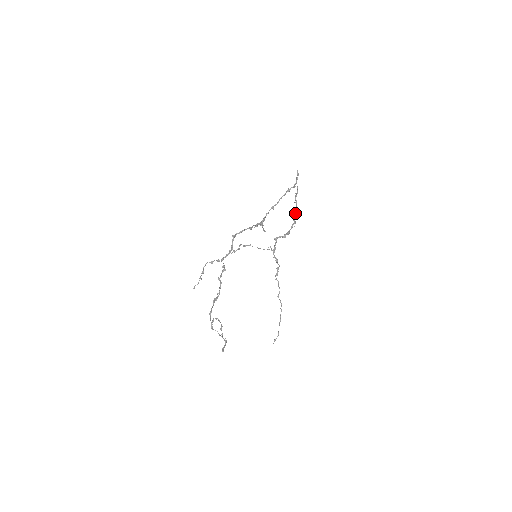
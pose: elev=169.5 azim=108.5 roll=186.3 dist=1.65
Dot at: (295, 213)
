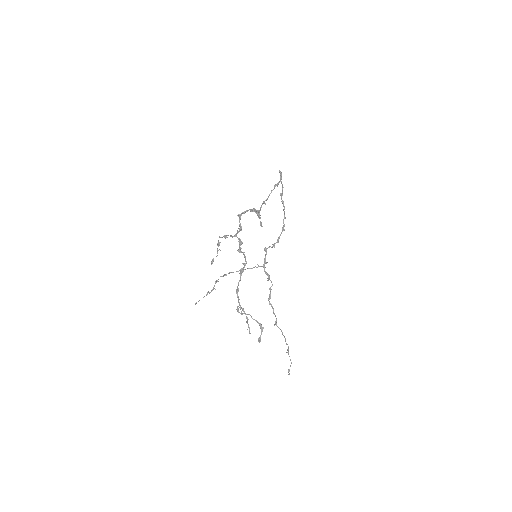
Dot at: occluded
